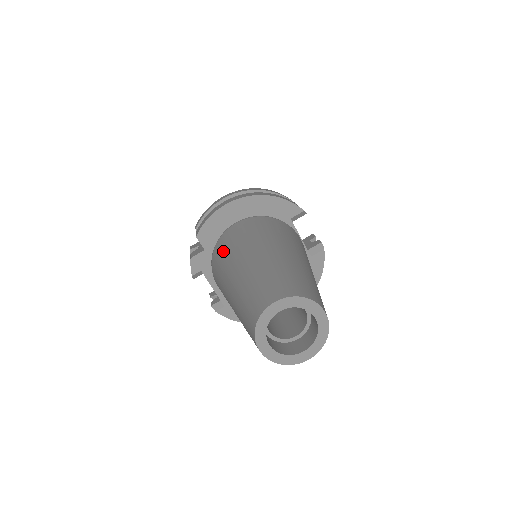
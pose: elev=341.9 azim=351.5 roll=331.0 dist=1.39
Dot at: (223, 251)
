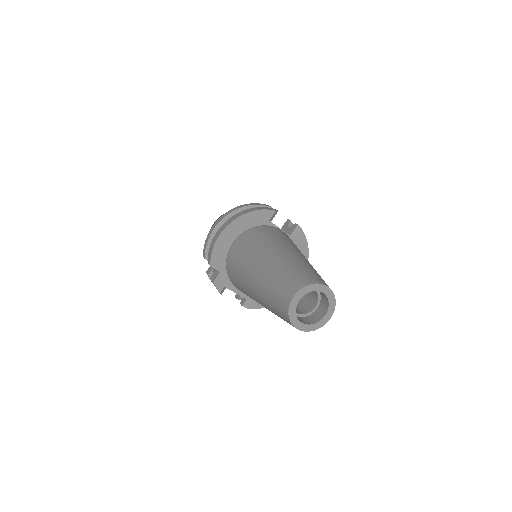
Dot at: (235, 269)
